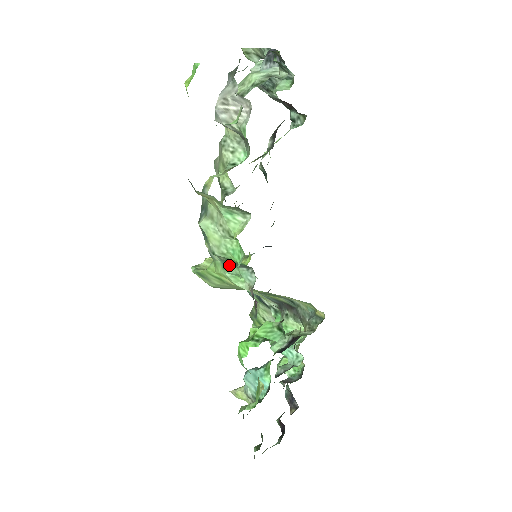
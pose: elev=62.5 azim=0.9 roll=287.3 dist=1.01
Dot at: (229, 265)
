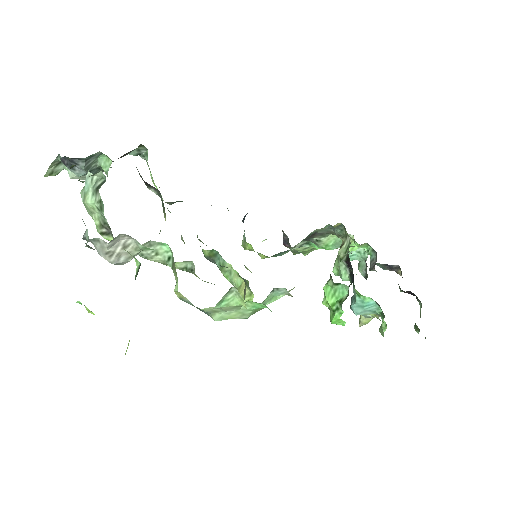
Dot at: occluded
